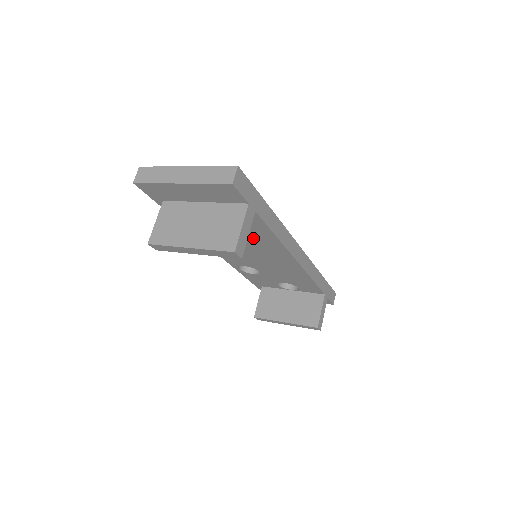
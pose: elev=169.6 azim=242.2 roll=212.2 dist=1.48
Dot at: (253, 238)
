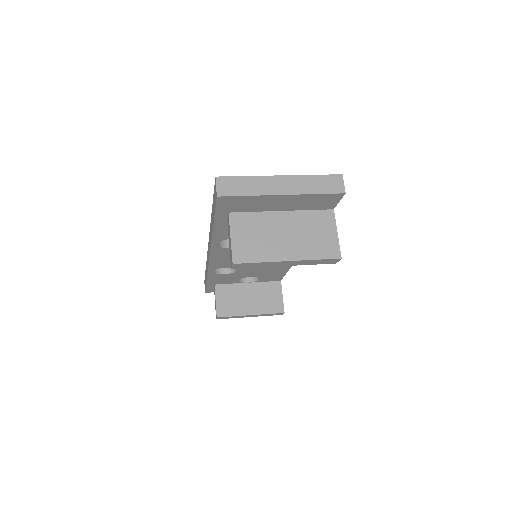
Dot at: occluded
